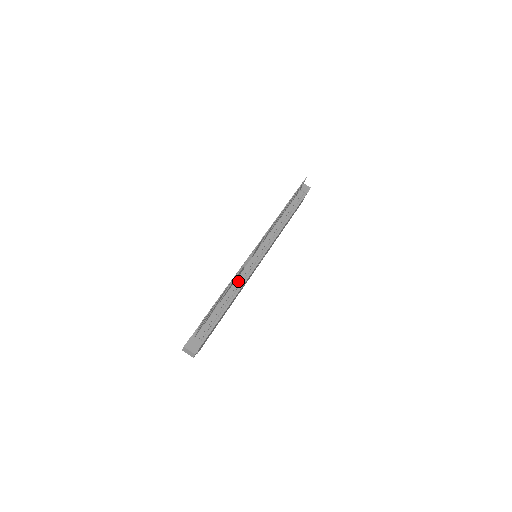
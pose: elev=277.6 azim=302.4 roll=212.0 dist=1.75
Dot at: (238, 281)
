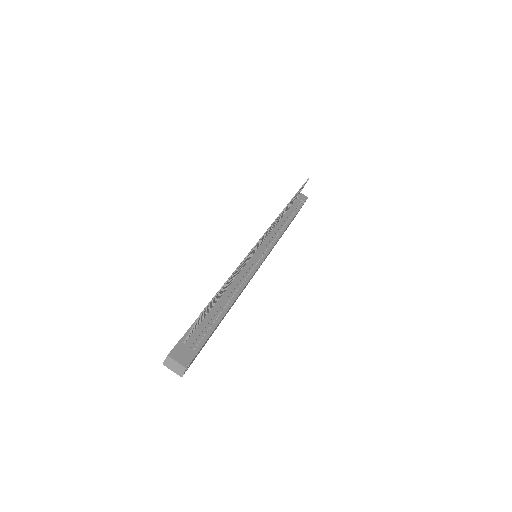
Dot at: (239, 278)
